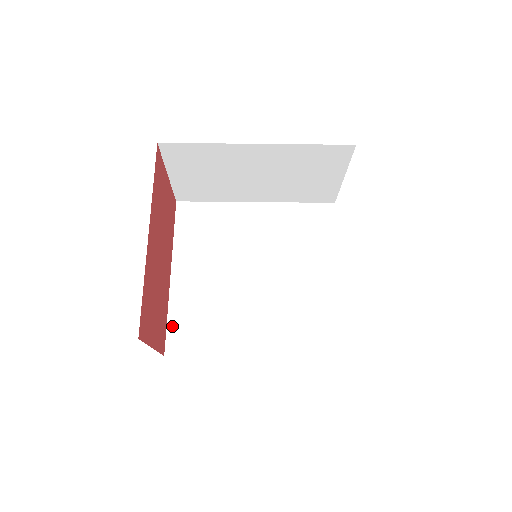
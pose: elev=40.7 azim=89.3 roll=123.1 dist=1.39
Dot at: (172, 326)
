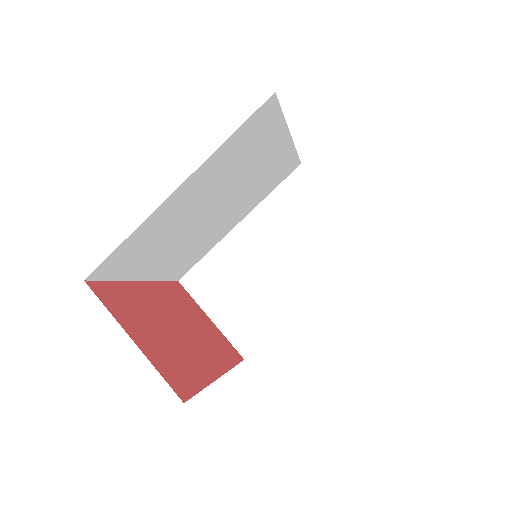
Dot at: occluded
